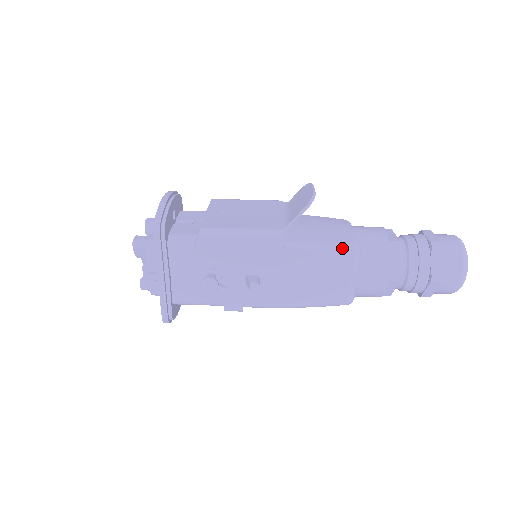
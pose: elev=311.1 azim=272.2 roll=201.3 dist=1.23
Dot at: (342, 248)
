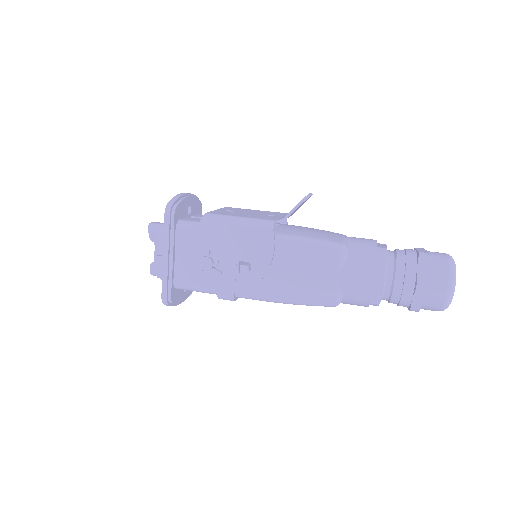
Dot at: (329, 244)
